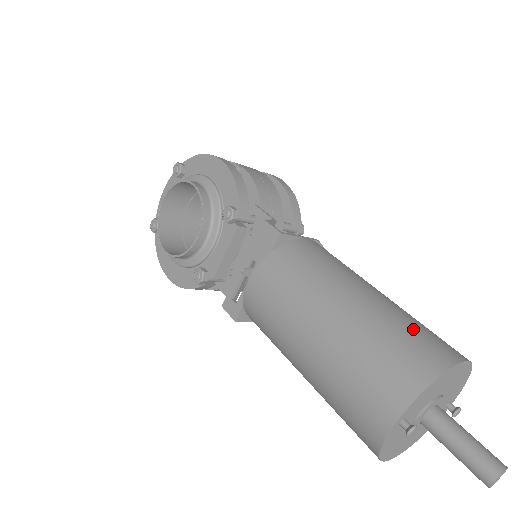
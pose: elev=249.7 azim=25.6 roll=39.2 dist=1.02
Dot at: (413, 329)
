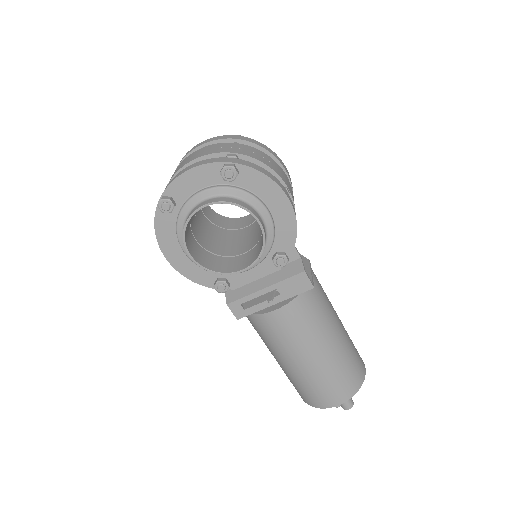
Dot at: (355, 354)
